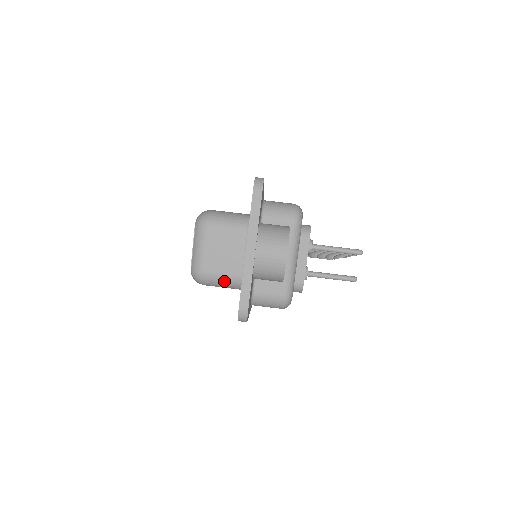
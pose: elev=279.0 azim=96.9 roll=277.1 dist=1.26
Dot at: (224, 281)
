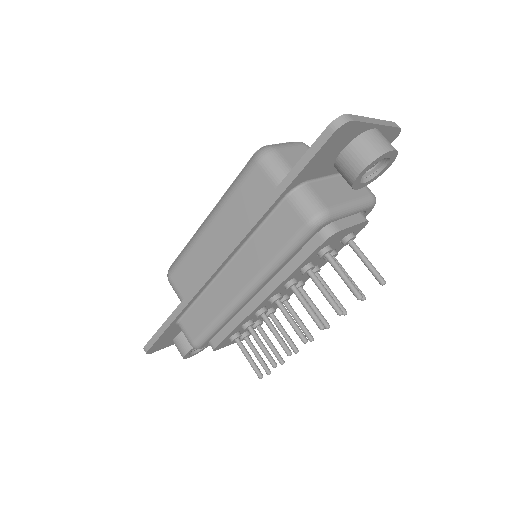
Dot at: (283, 169)
